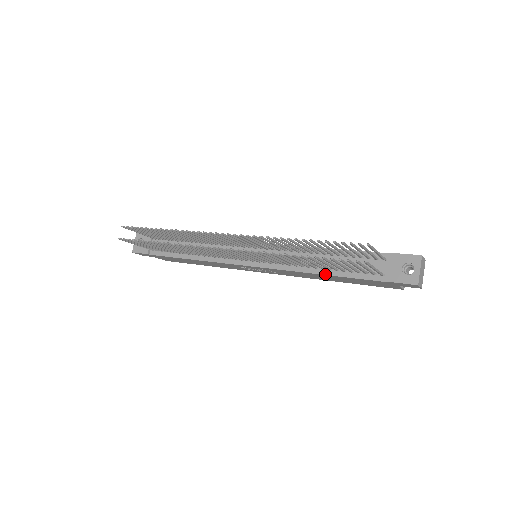
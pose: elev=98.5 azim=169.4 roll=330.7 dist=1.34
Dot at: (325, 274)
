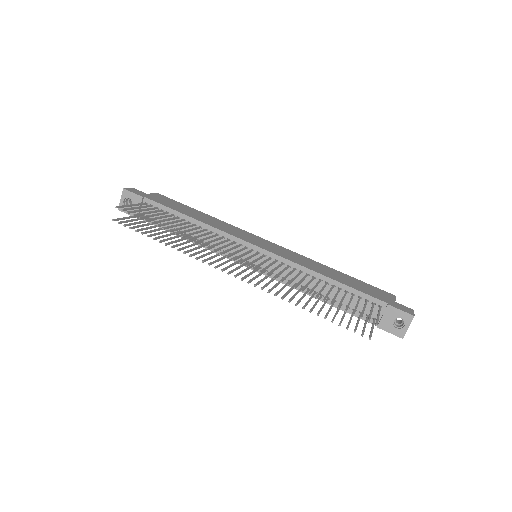
Dot at: occluded
